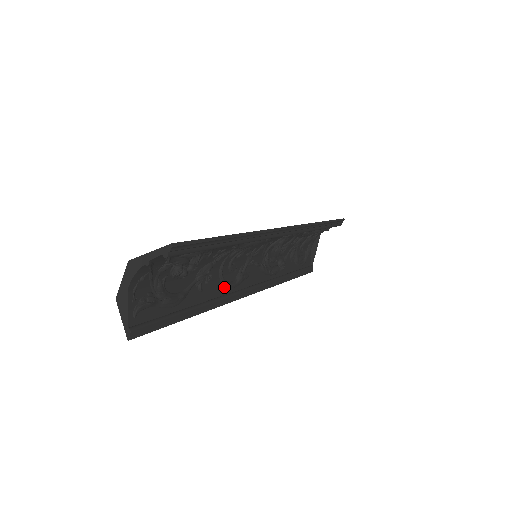
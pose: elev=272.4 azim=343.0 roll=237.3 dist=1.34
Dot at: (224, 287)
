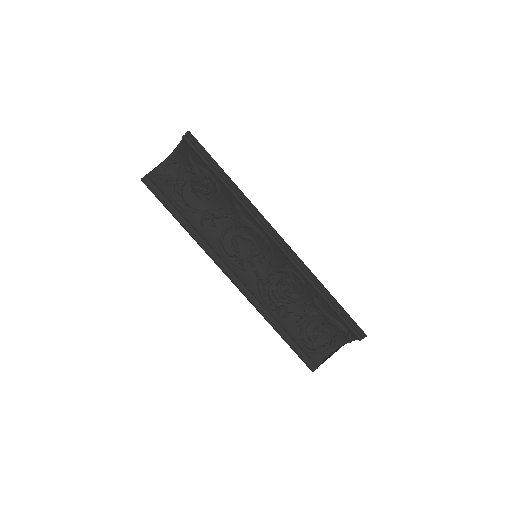
Dot at: (218, 247)
